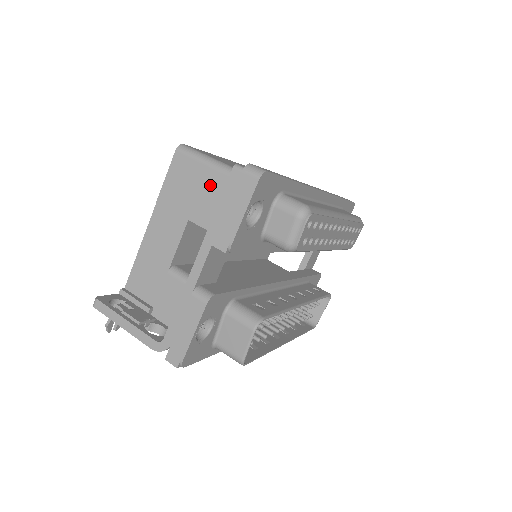
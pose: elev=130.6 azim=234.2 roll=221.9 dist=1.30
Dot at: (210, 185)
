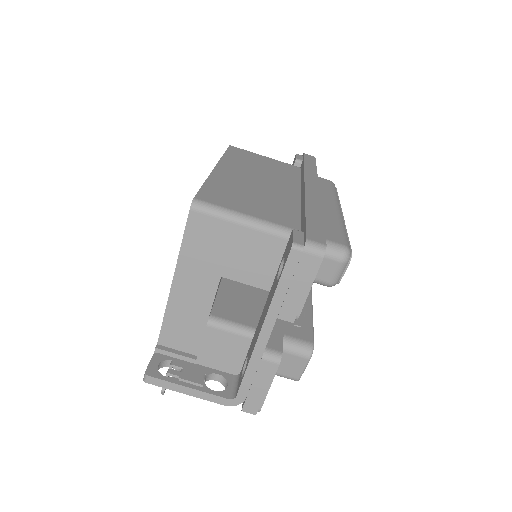
Dot at: (241, 242)
